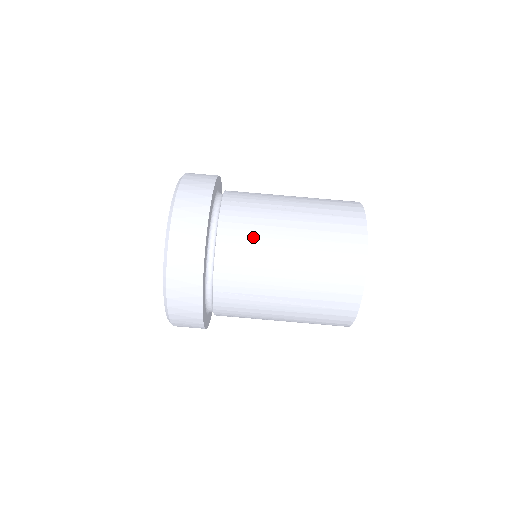
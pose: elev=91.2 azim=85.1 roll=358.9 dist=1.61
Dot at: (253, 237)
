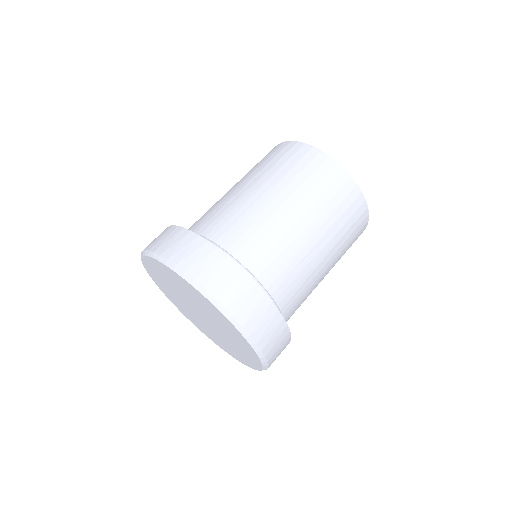
Dot at: (251, 225)
